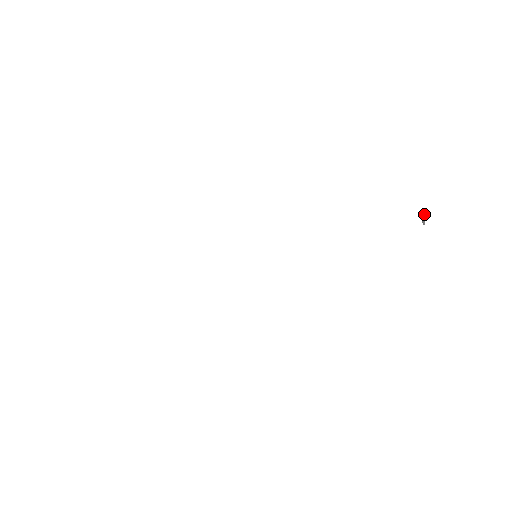
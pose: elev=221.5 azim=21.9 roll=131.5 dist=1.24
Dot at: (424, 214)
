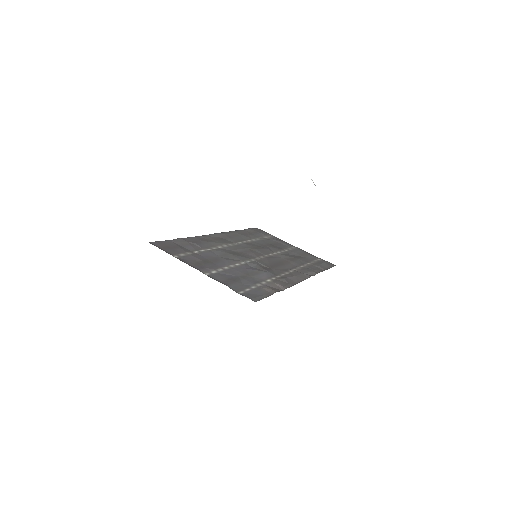
Dot at: (311, 179)
